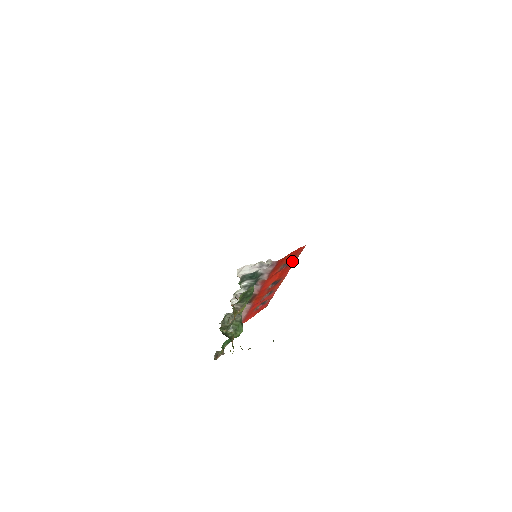
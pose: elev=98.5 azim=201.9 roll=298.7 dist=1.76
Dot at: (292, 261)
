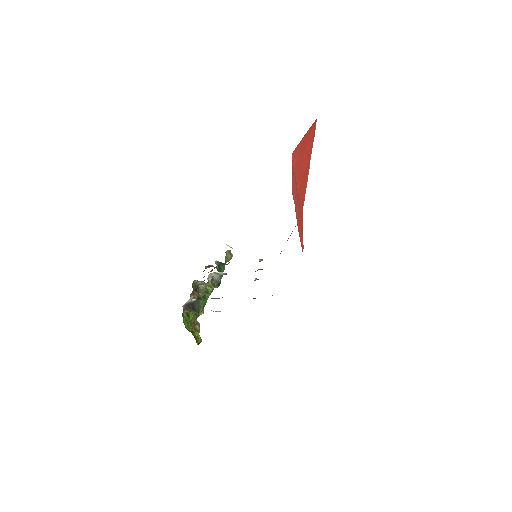
Dot at: occluded
